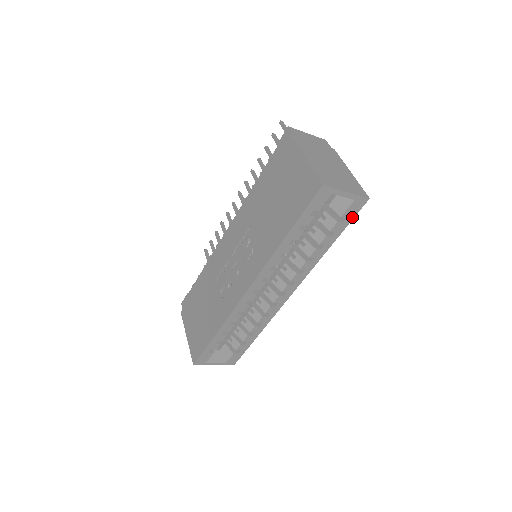
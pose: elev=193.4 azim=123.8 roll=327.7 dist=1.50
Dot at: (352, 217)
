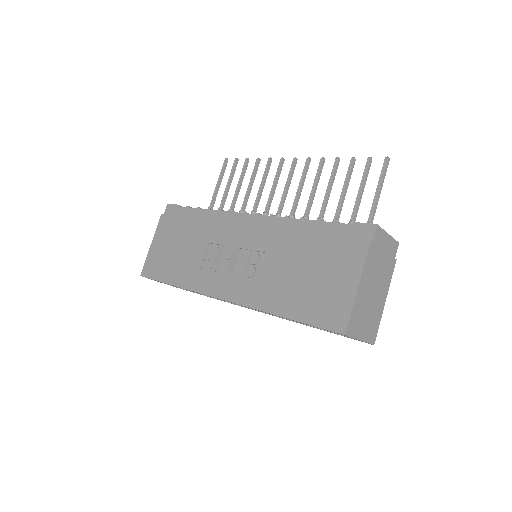
Dot at: occluded
